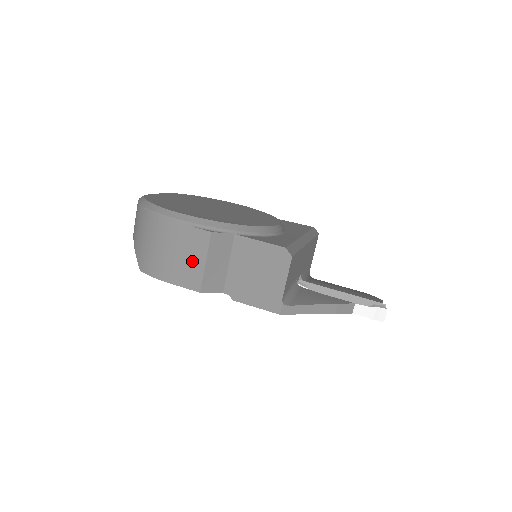
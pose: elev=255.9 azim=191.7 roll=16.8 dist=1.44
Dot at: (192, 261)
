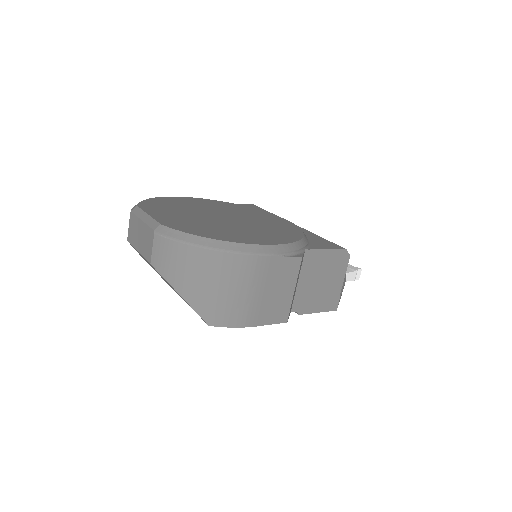
Dot at: (281, 294)
